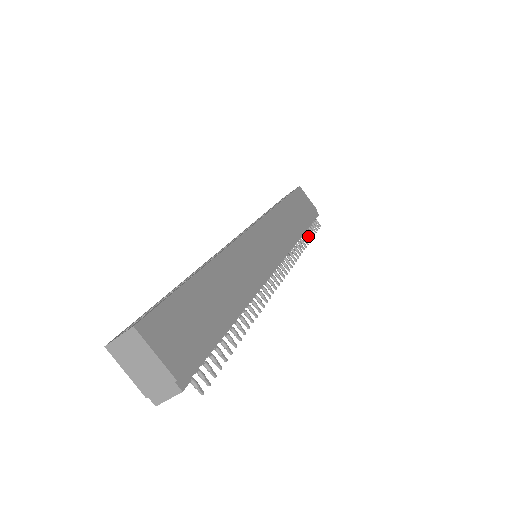
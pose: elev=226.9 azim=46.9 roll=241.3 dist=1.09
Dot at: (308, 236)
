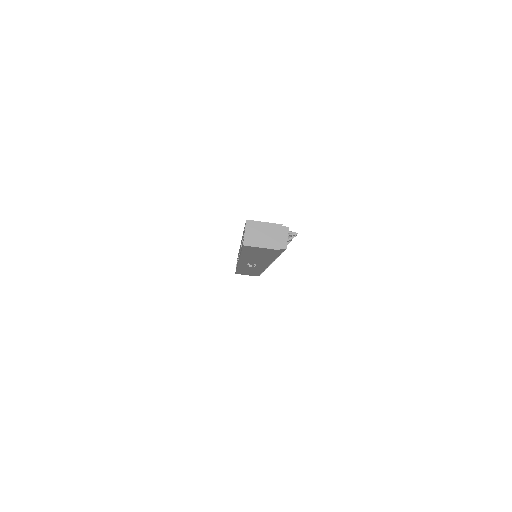
Dot at: occluded
